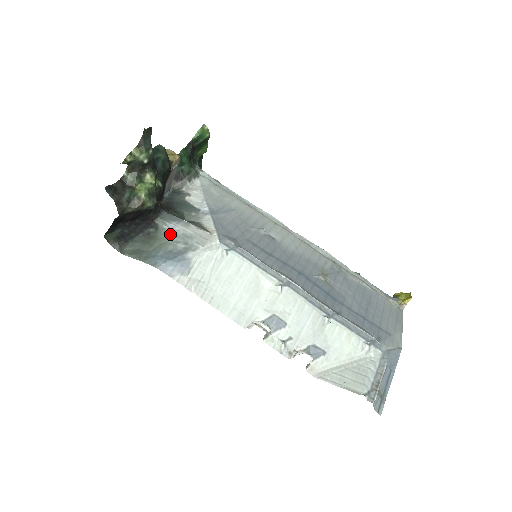
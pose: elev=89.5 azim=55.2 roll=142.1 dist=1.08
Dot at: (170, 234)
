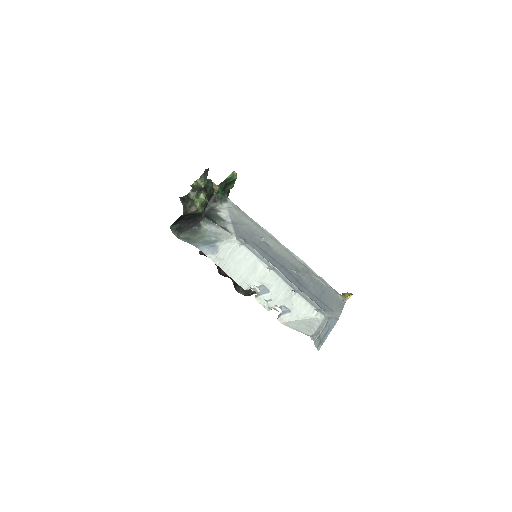
Dot at: (207, 231)
